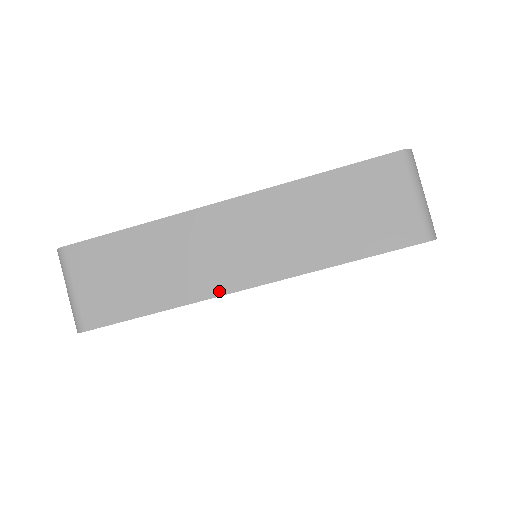
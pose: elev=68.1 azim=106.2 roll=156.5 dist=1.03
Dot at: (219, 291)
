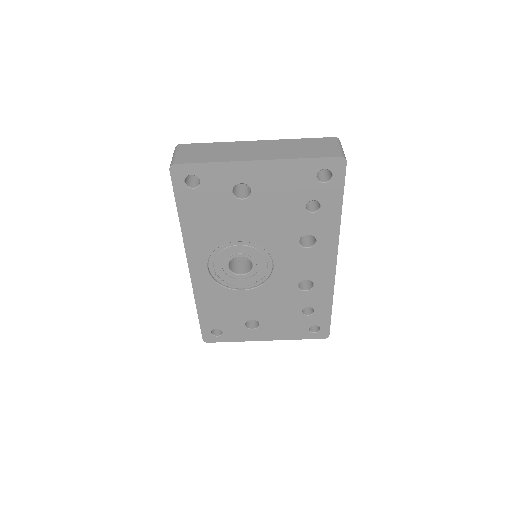
Dot at: (244, 160)
